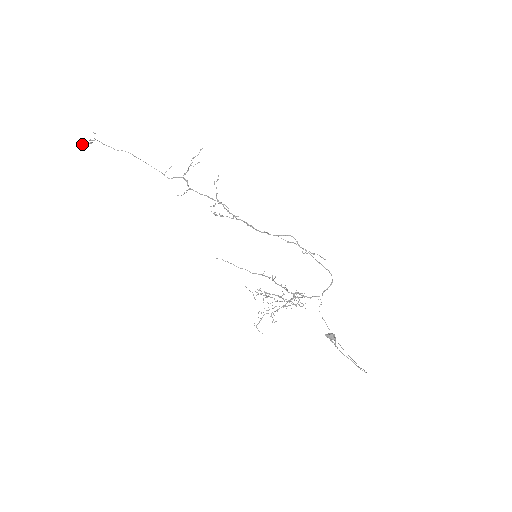
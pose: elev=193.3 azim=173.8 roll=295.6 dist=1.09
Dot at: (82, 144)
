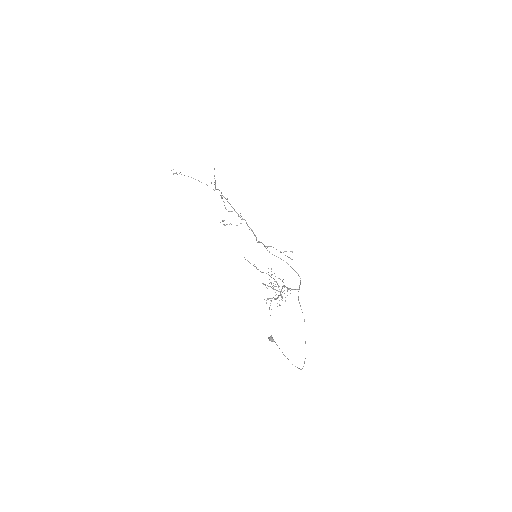
Dot at: occluded
